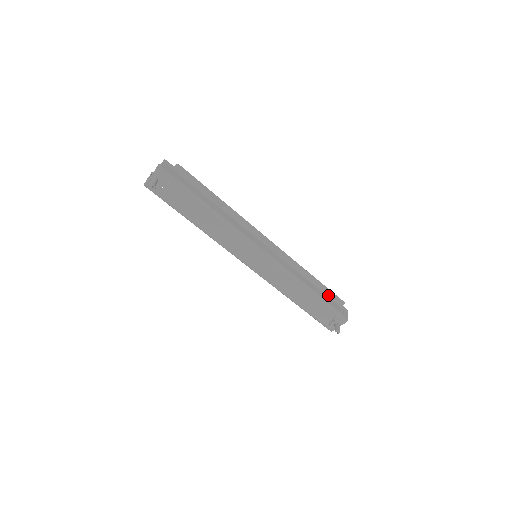
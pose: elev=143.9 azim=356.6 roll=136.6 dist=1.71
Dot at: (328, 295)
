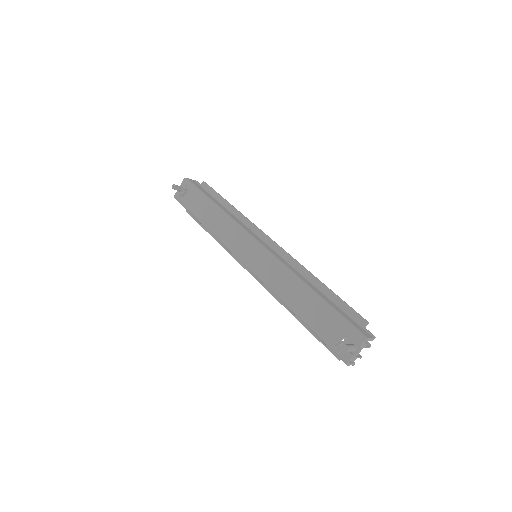
Dot at: (343, 309)
